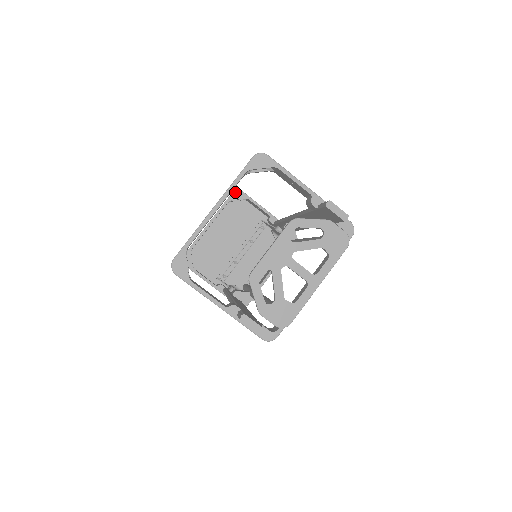
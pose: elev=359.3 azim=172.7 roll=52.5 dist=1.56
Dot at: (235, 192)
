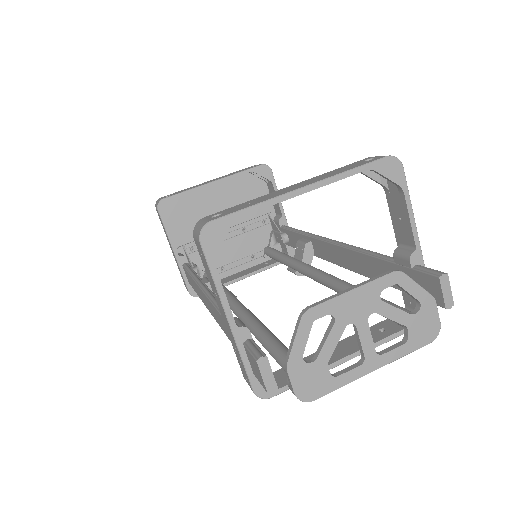
Dot at: (264, 166)
